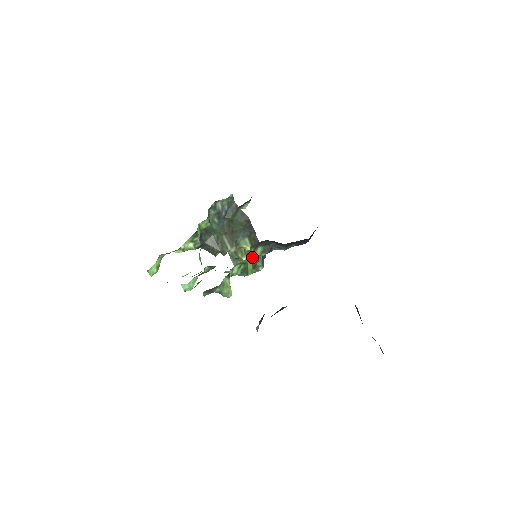
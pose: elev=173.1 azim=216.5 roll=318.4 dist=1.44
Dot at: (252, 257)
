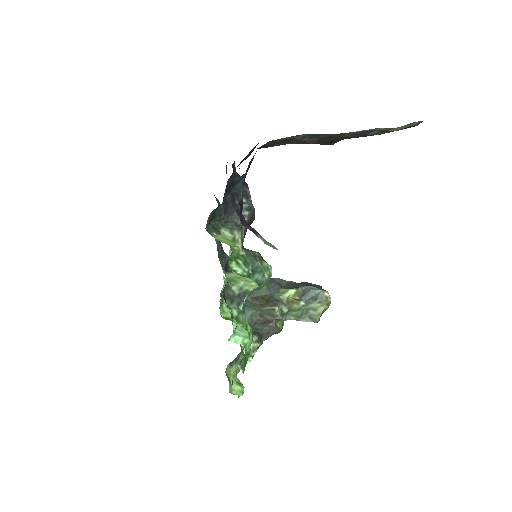
Dot at: (224, 239)
